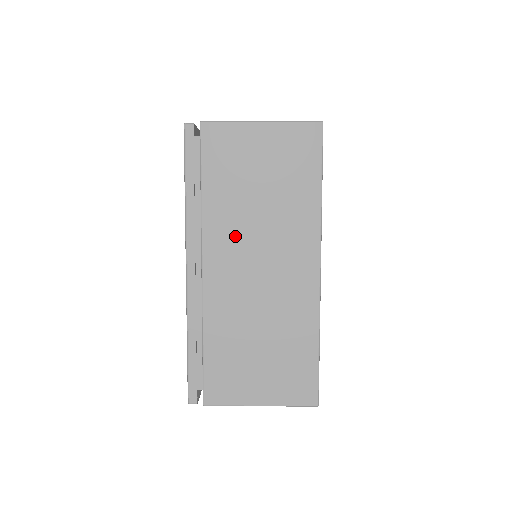
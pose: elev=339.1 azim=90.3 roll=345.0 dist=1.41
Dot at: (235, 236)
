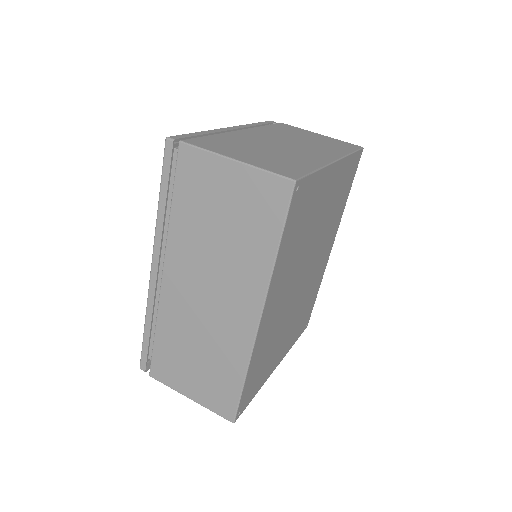
Dot at: (192, 259)
